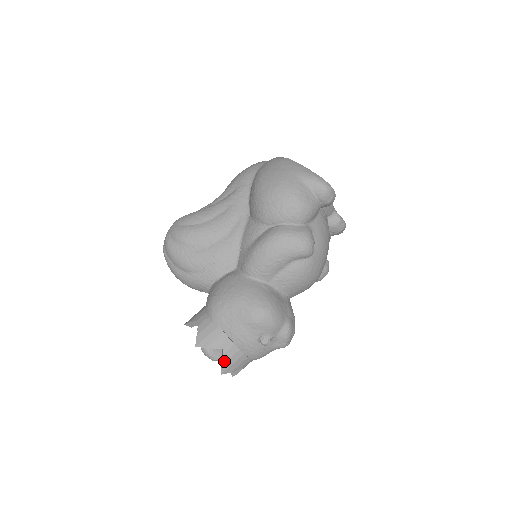
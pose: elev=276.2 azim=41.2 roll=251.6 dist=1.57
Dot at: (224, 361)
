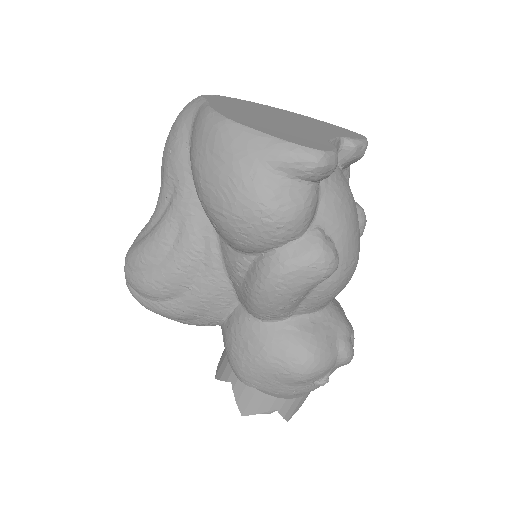
Dot at: (284, 414)
